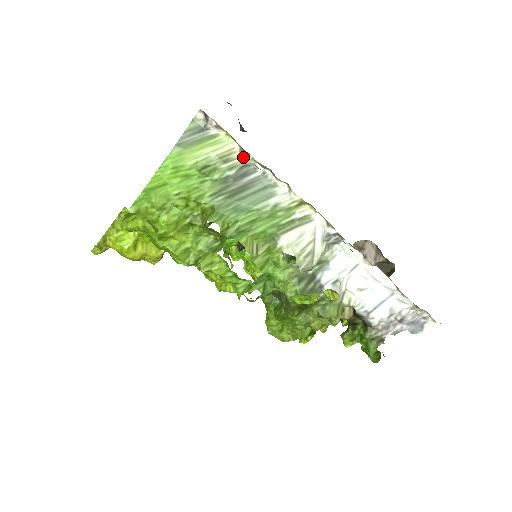
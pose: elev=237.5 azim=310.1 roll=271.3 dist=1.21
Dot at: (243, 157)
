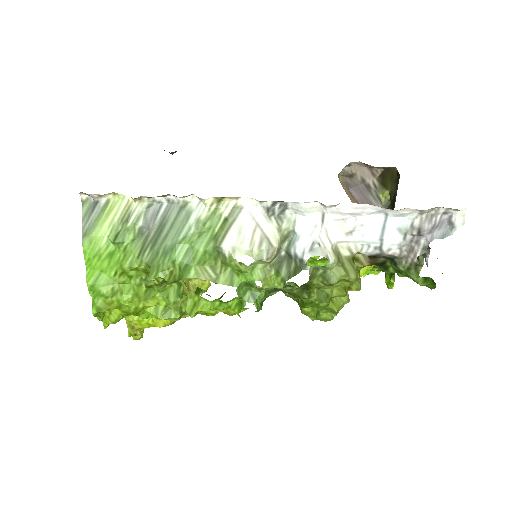
Dot at: (140, 202)
